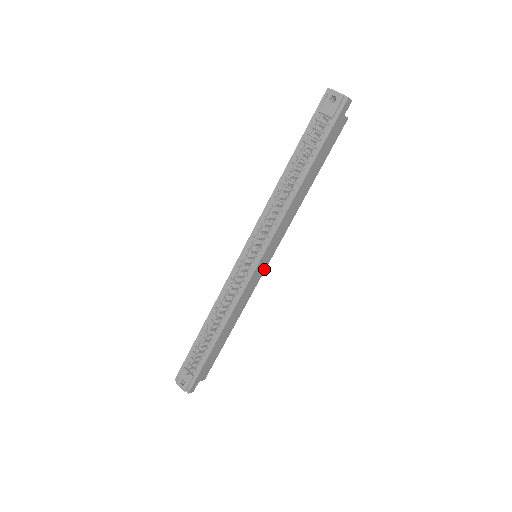
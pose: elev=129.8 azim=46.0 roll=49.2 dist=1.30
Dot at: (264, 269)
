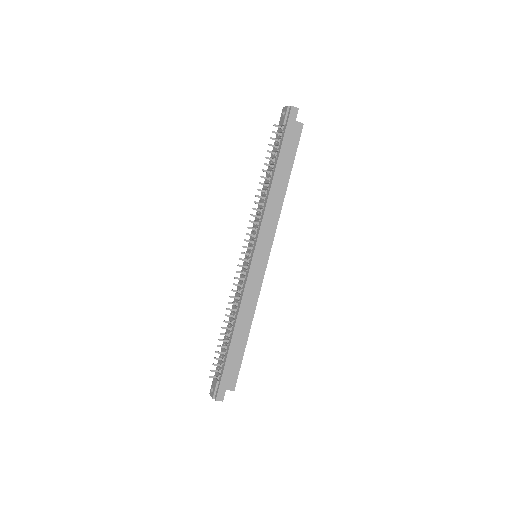
Dot at: (265, 267)
